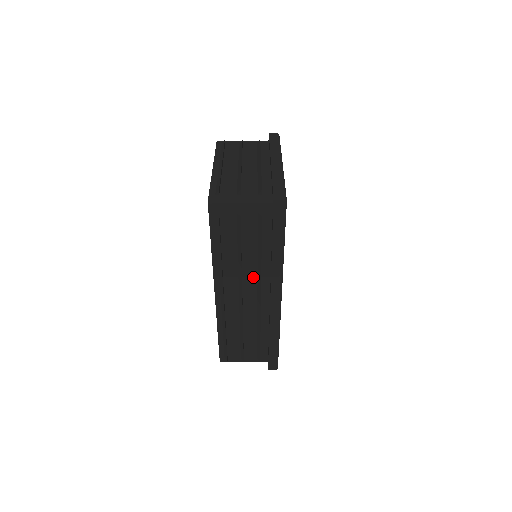
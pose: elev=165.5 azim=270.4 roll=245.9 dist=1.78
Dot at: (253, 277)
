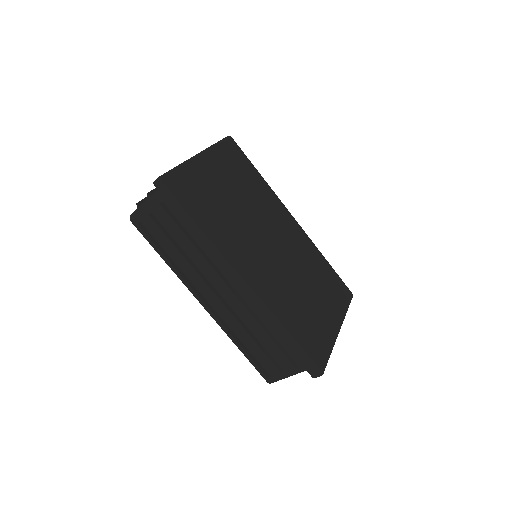
Dot at: (211, 270)
